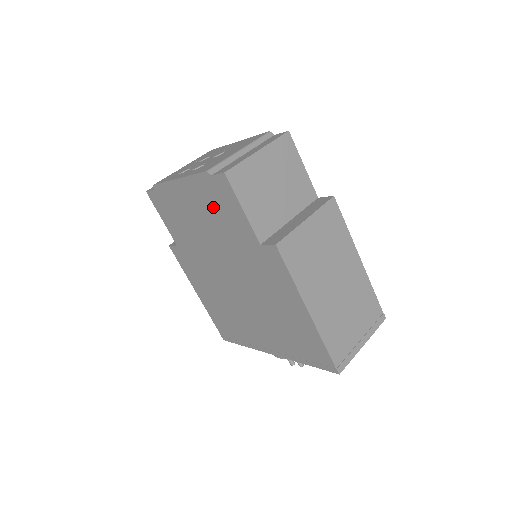
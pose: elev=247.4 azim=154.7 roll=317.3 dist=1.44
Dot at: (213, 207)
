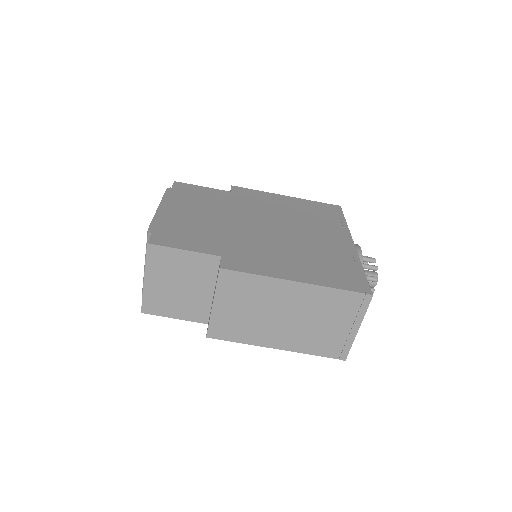
Dot at: occluded
